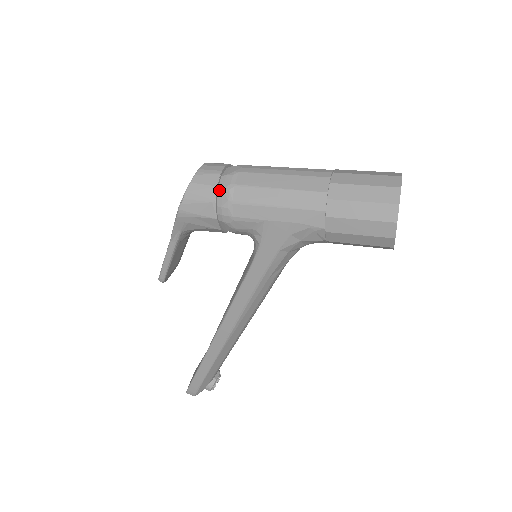
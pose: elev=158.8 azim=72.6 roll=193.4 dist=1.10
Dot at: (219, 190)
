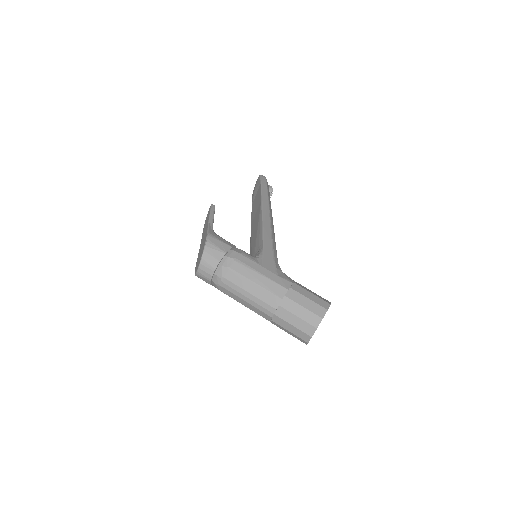
Dot at: occluded
